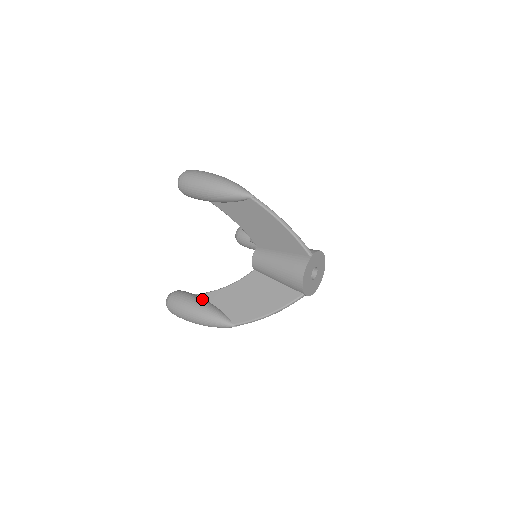
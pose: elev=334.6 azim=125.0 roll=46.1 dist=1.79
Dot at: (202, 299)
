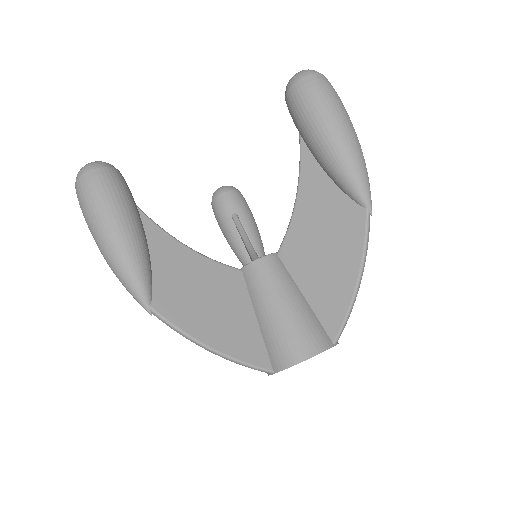
Dot at: (234, 235)
